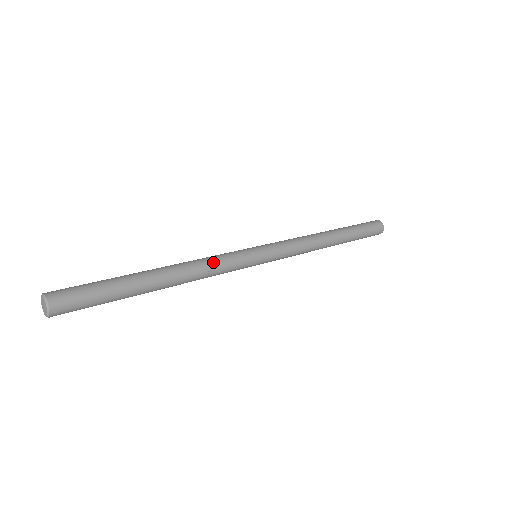
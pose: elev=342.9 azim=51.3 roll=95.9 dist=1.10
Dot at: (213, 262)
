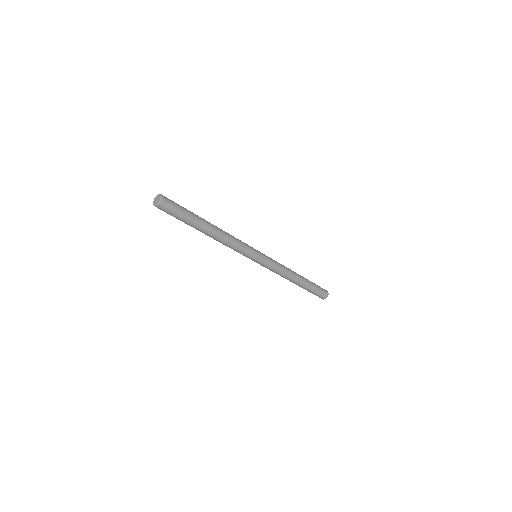
Dot at: (236, 241)
